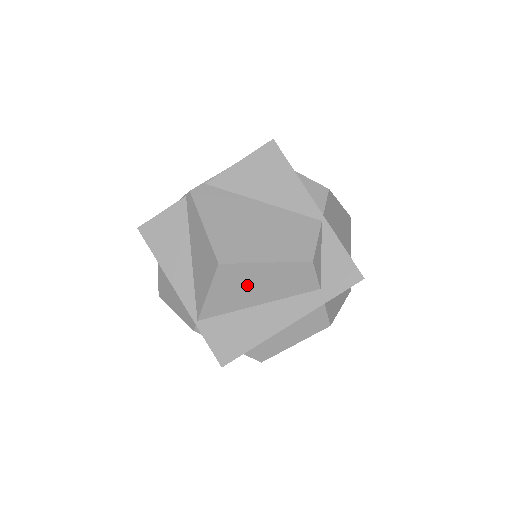
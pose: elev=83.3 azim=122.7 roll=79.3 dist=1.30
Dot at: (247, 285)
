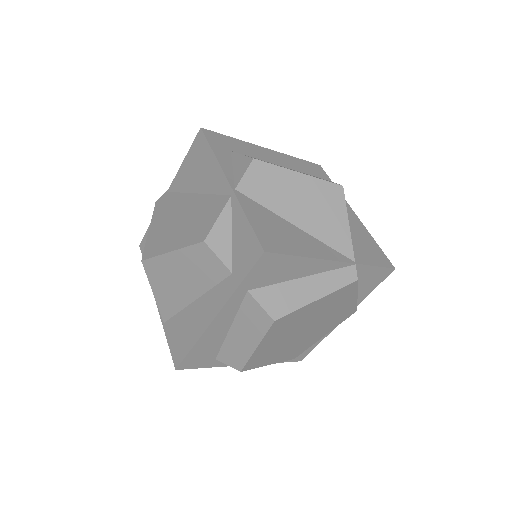
Dot at: (173, 279)
